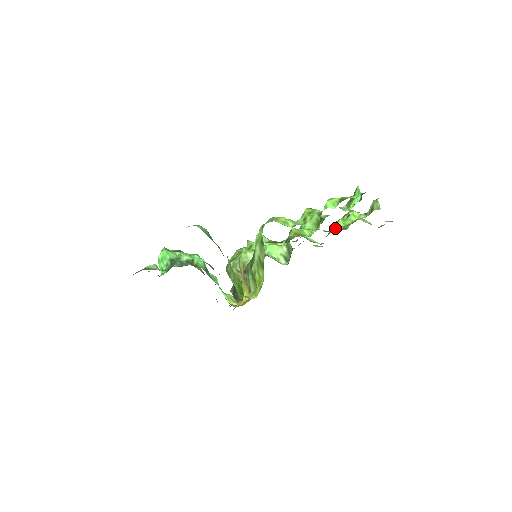
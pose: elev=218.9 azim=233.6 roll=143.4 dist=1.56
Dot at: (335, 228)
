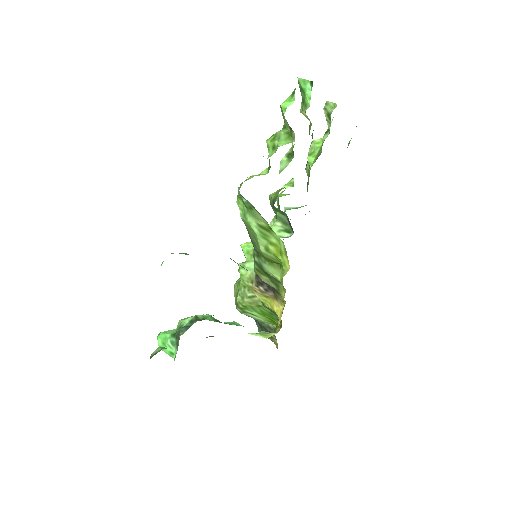
Dot at: occluded
